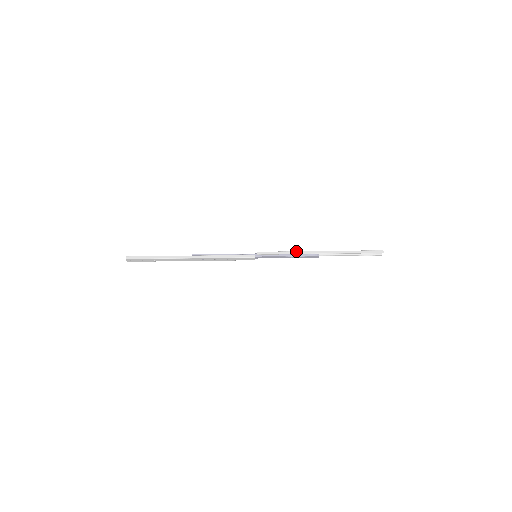
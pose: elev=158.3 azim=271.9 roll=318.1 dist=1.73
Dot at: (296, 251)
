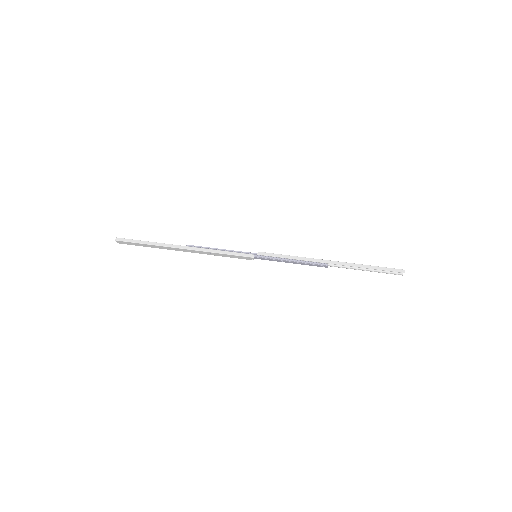
Dot at: (302, 257)
